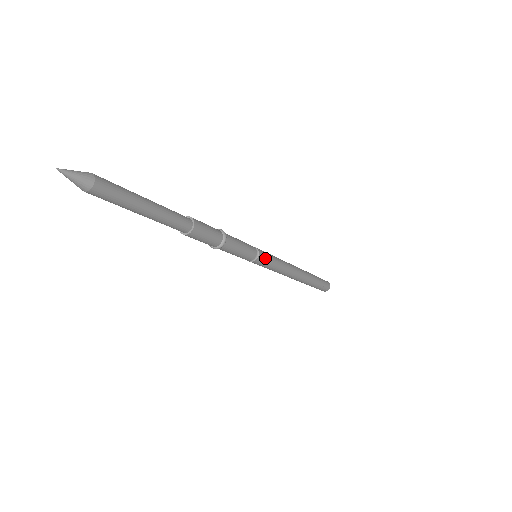
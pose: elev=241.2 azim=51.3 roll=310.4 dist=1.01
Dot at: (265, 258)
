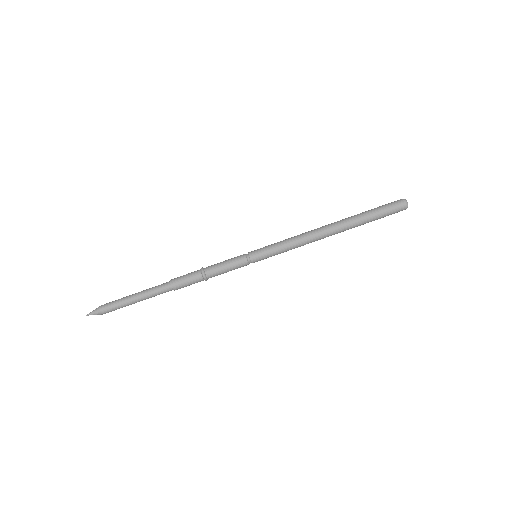
Dot at: (262, 258)
